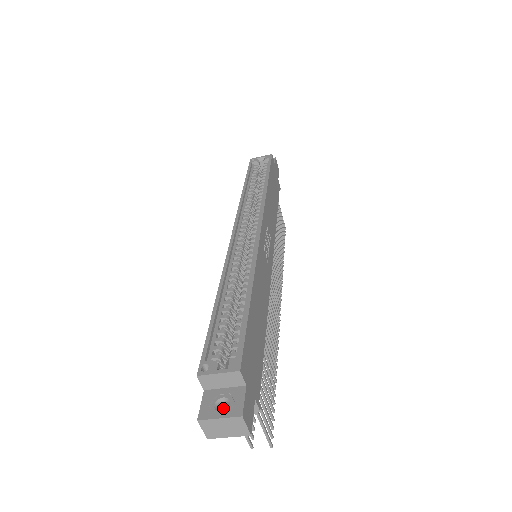
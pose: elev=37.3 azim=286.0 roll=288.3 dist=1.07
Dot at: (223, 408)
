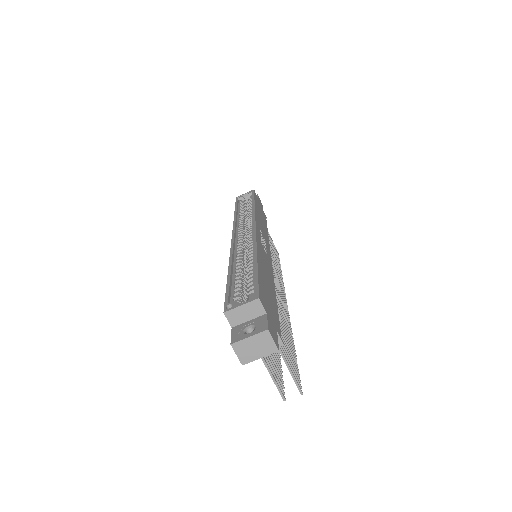
Dot at: occluded
